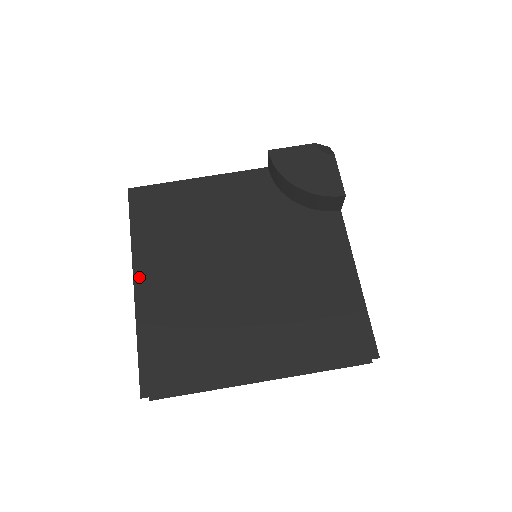
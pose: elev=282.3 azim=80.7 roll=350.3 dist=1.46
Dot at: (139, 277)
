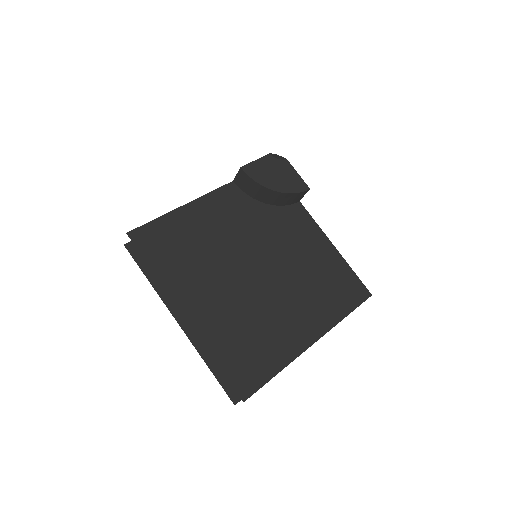
Dot at: (184, 307)
